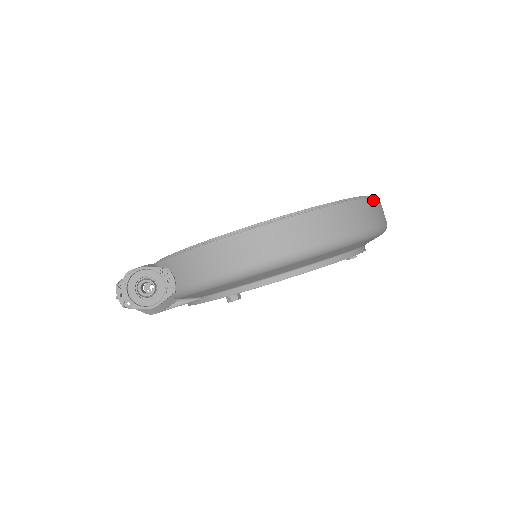
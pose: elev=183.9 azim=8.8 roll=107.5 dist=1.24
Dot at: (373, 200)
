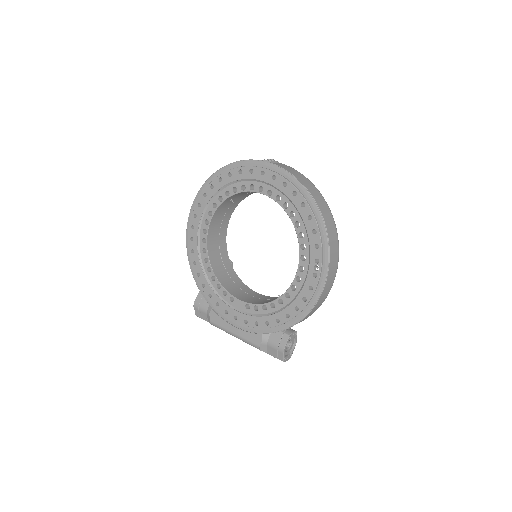
Dot at: (317, 203)
